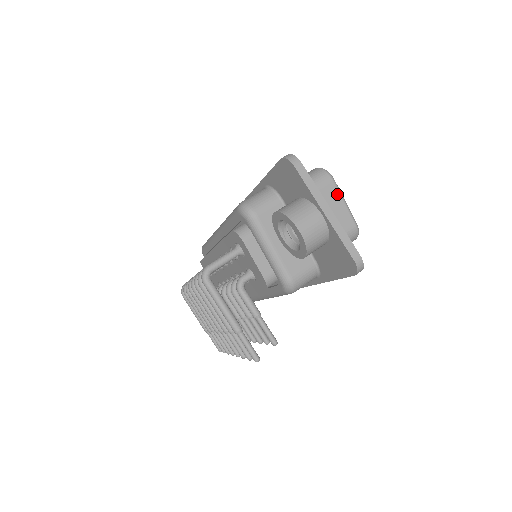
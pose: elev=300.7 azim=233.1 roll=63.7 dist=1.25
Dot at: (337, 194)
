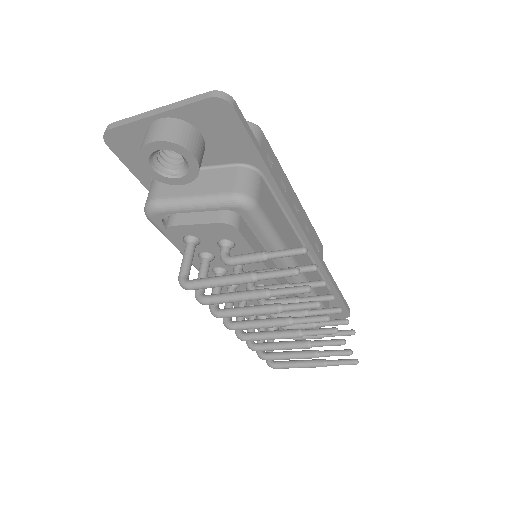
Dot at: occluded
